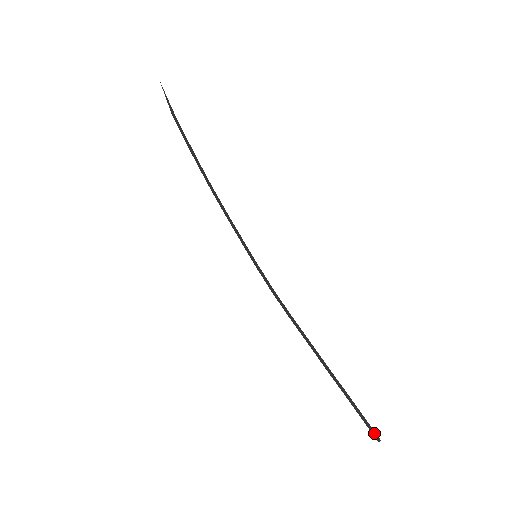
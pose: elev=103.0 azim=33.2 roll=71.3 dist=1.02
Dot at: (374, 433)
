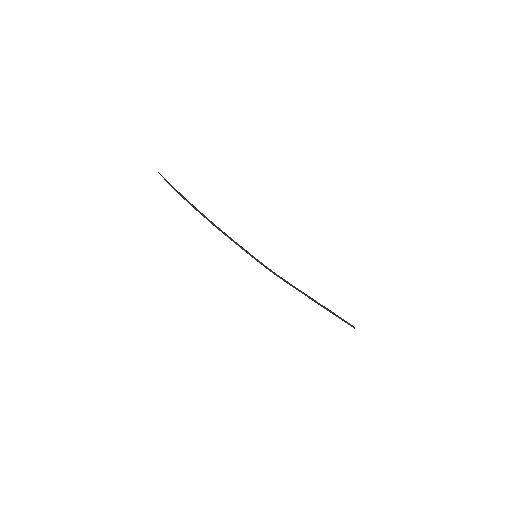
Dot at: (351, 325)
